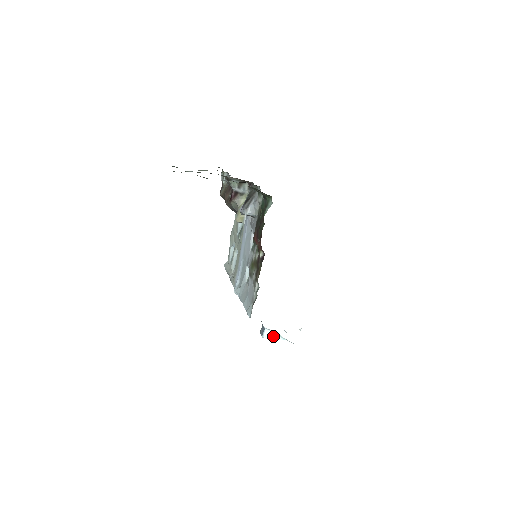
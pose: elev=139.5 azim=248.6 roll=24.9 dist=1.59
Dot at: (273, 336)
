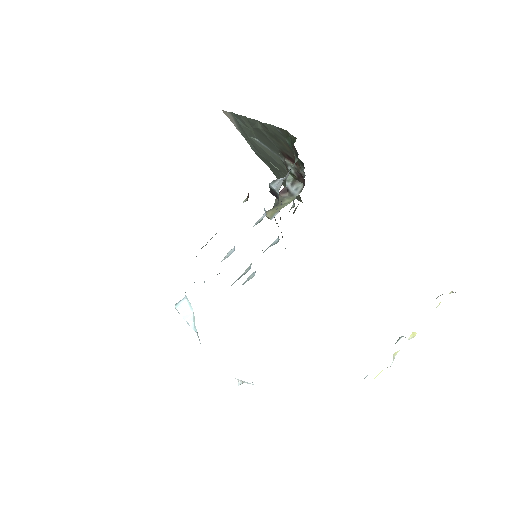
Dot at: (187, 315)
